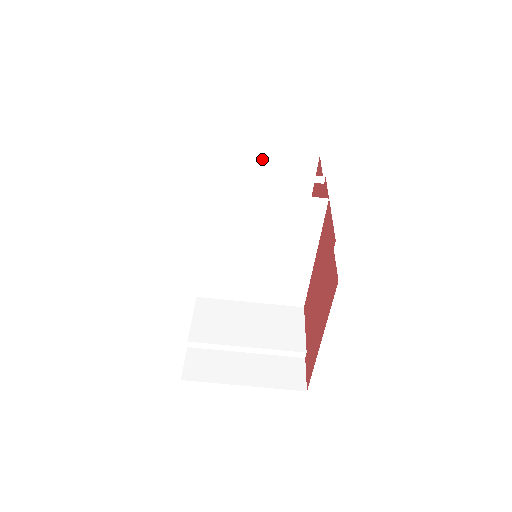
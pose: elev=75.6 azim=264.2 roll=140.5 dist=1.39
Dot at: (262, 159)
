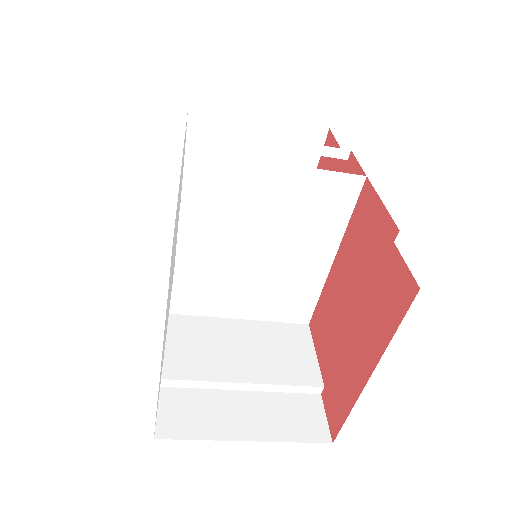
Dot at: (255, 129)
